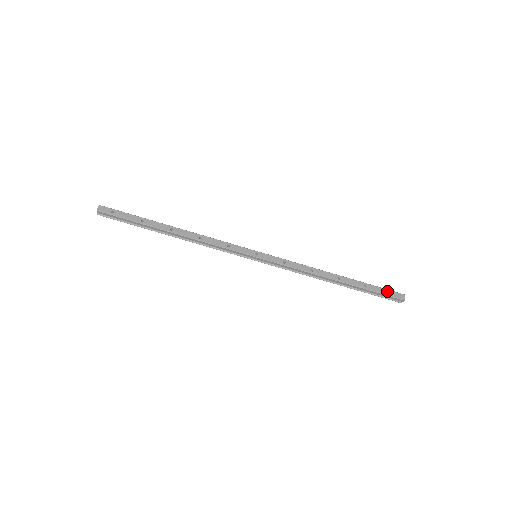
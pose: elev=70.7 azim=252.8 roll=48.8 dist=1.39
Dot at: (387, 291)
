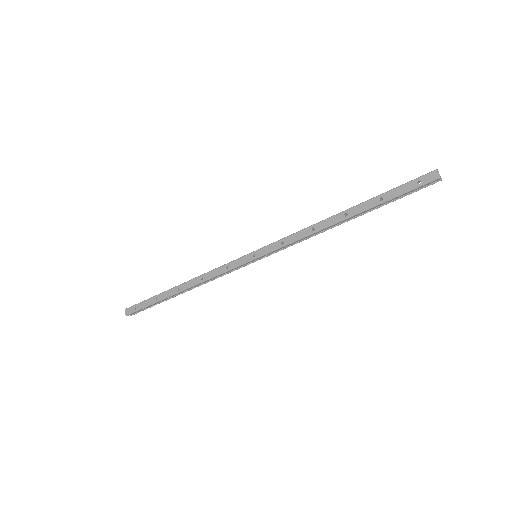
Dot at: (410, 184)
